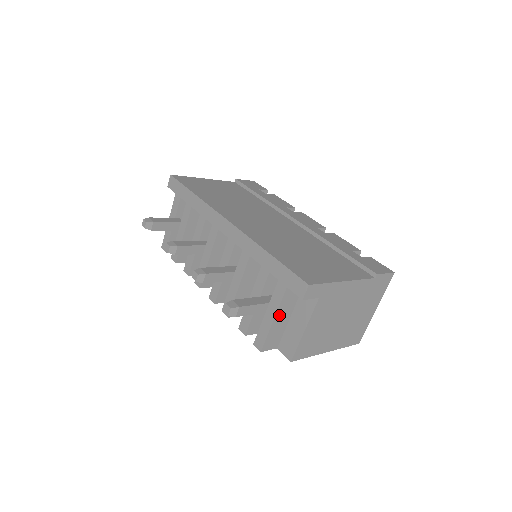
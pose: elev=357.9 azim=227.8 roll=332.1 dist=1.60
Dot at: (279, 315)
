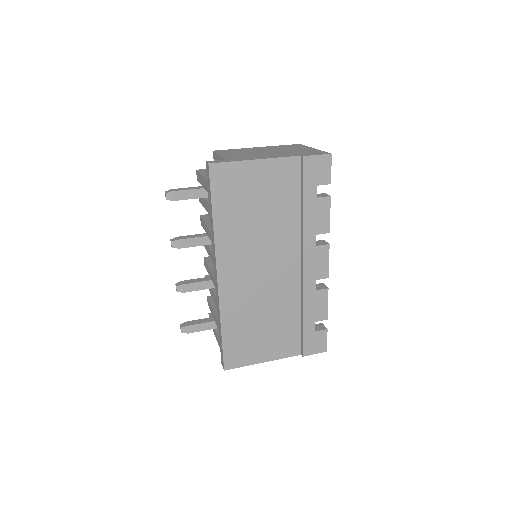
Dot at: occluded
